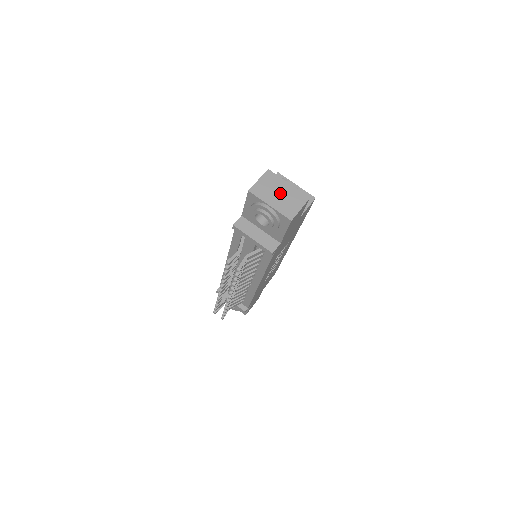
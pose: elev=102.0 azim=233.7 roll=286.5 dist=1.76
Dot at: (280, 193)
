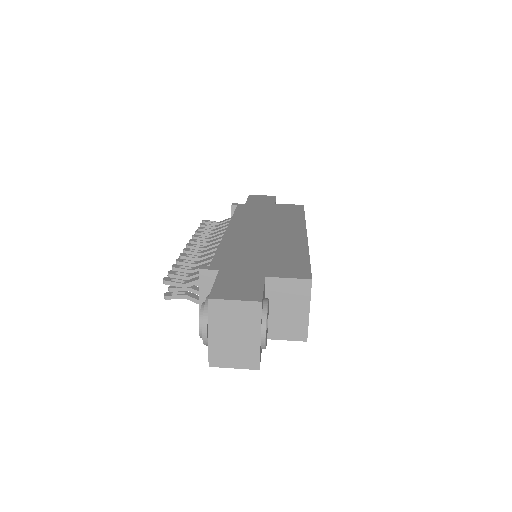
Dot at: (237, 335)
